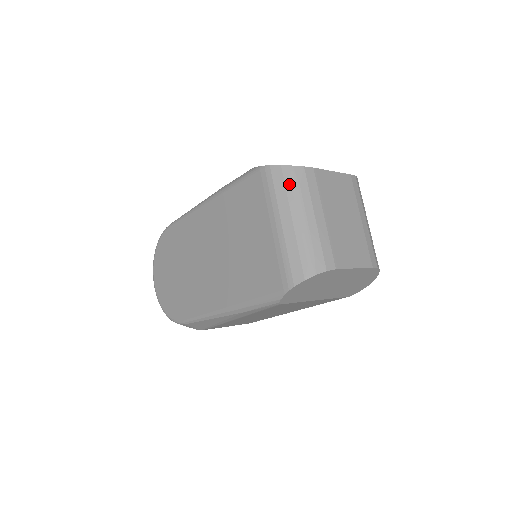
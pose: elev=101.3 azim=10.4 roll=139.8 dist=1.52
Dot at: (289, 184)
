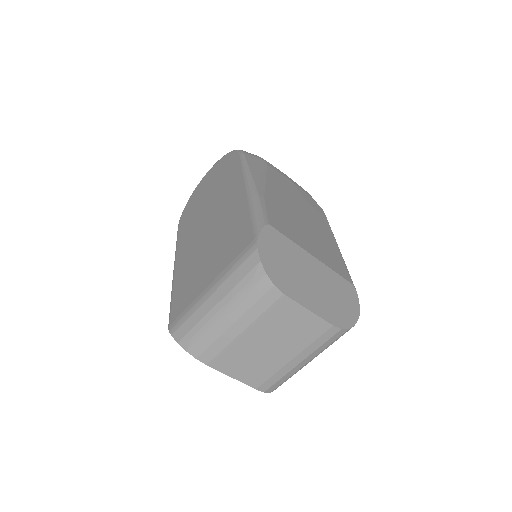
Dot at: (247, 281)
